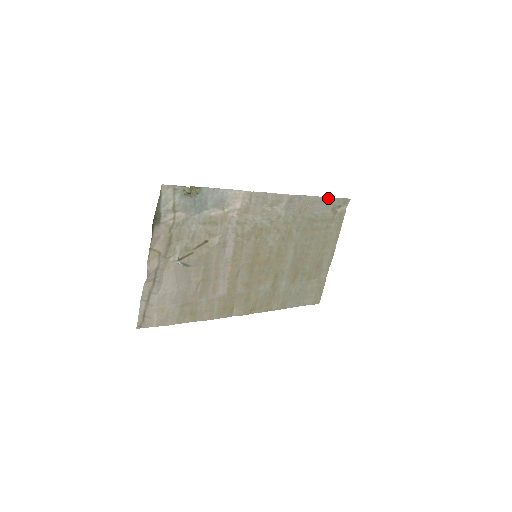
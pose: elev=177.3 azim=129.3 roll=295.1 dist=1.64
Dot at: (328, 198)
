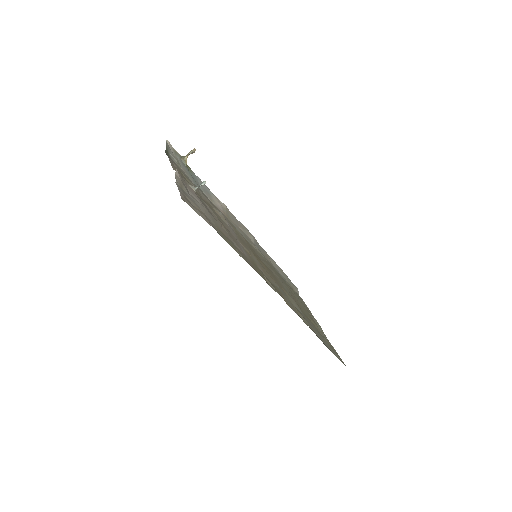
Dot at: (281, 270)
